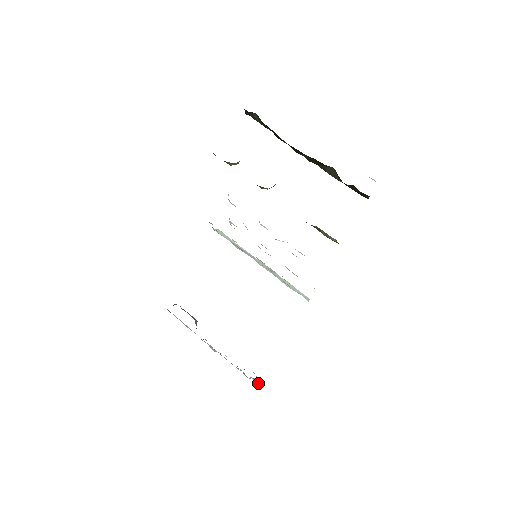
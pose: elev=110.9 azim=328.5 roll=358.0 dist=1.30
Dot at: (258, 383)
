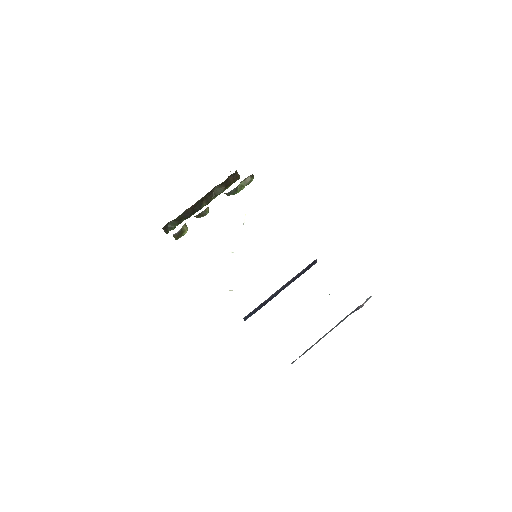
Dot at: occluded
